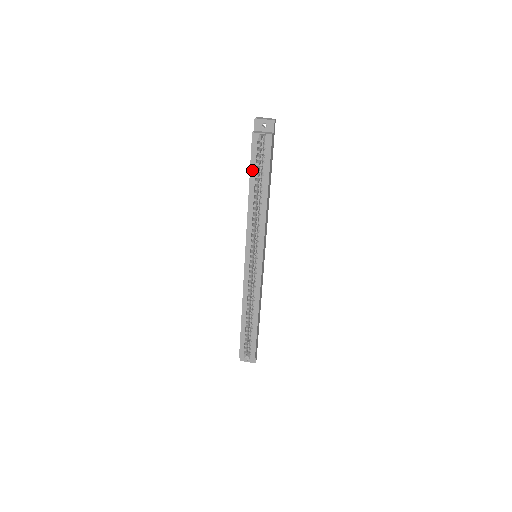
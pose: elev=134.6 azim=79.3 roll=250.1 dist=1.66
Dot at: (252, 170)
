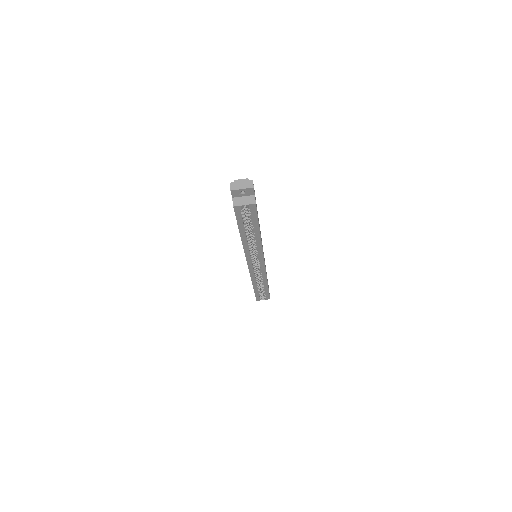
Dot at: (240, 226)
